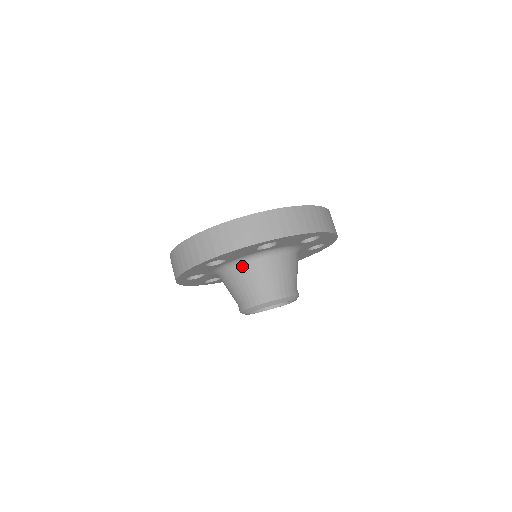
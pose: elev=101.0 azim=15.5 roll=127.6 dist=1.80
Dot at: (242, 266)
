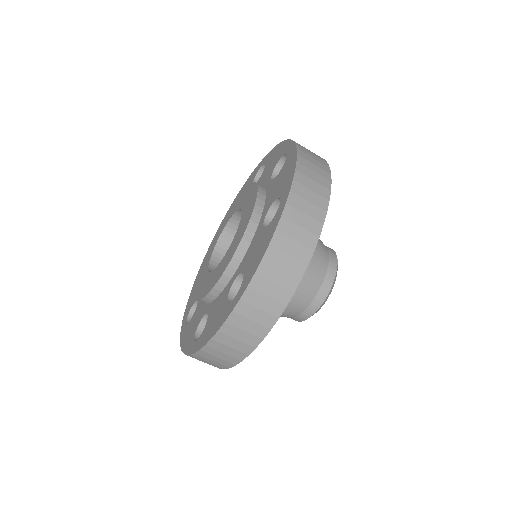
Dot at: occluded
